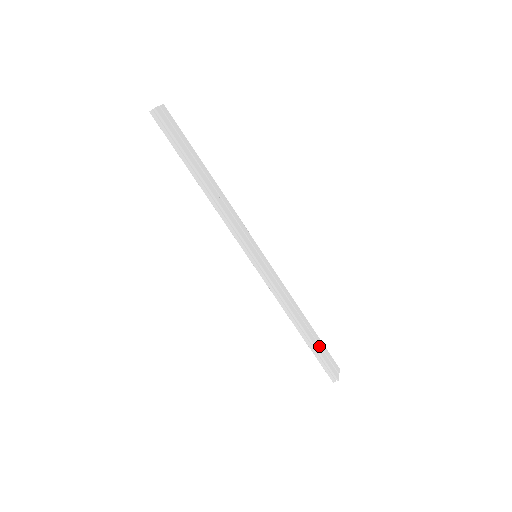
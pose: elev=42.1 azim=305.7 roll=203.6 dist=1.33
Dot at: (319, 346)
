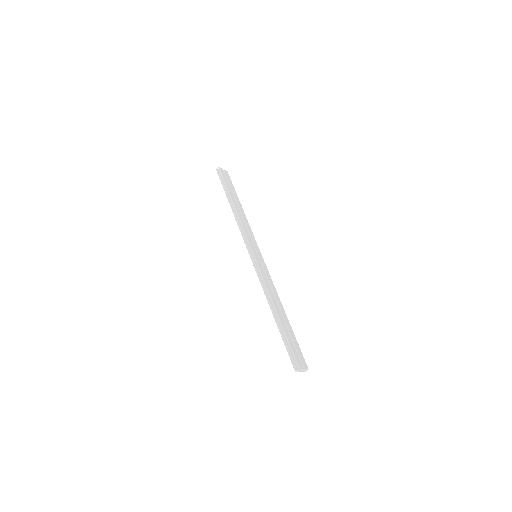
Dot at: (289, 335)
